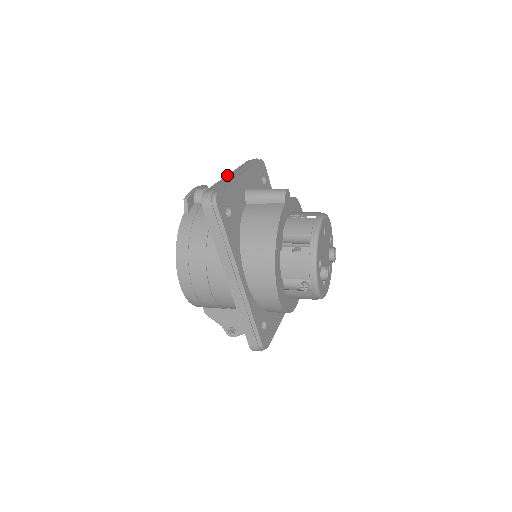
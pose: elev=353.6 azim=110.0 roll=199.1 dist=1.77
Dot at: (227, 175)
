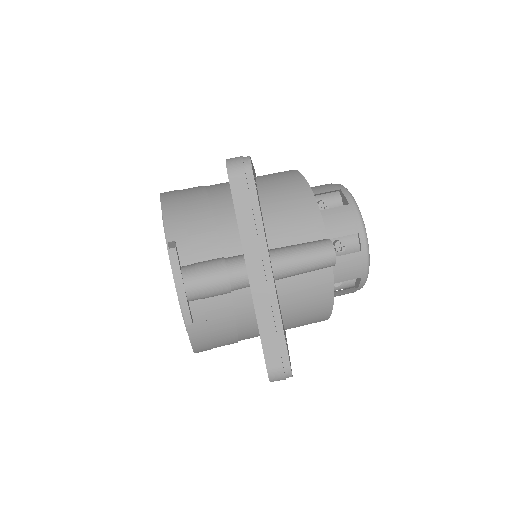
Dot at: (251, 286)
